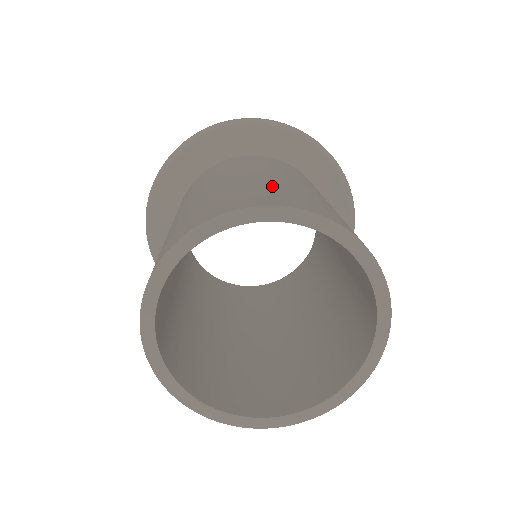
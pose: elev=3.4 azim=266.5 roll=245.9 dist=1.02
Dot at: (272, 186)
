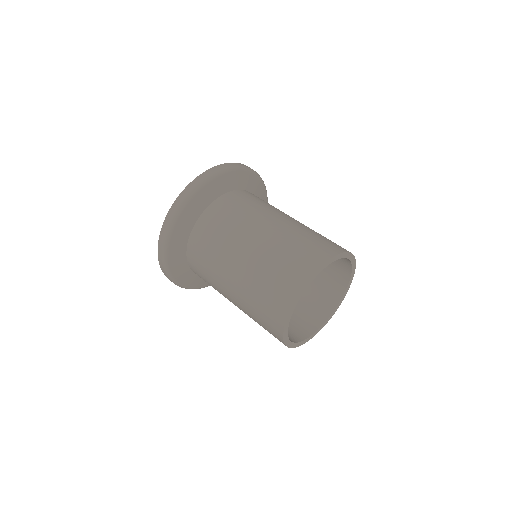
Dot at: (293, 243)
